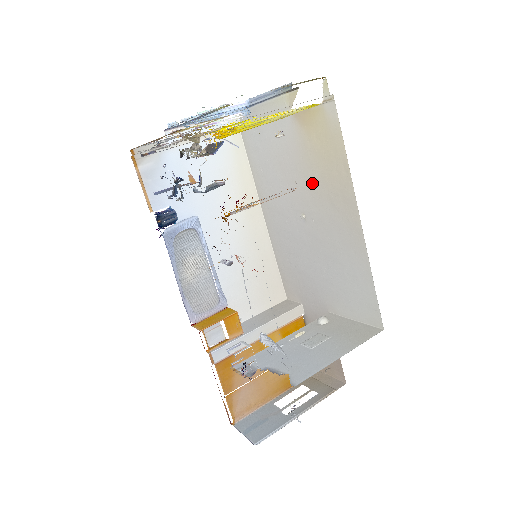
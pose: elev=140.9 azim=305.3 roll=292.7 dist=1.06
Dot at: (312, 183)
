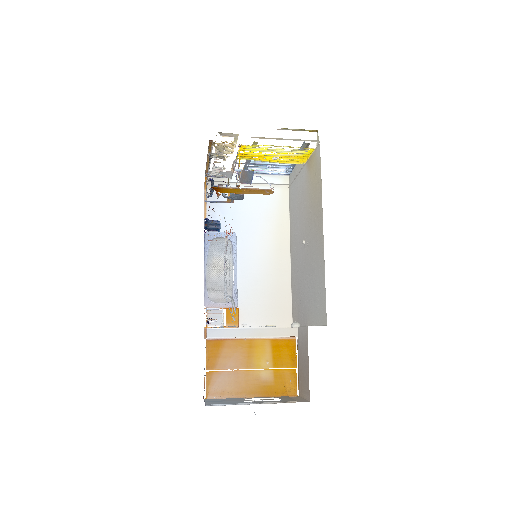
Dot at: (309, 212)
